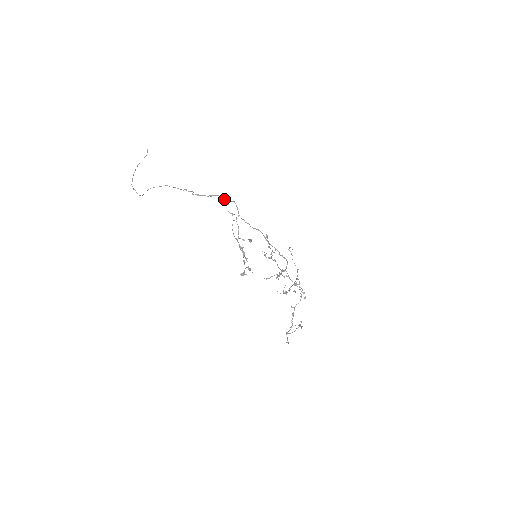
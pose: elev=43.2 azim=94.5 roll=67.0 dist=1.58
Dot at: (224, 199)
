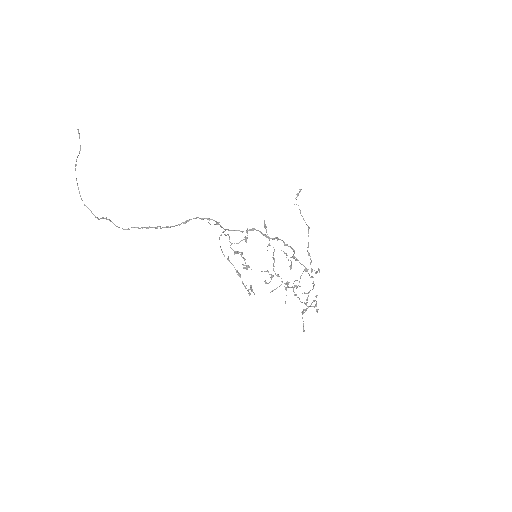
Dot at: (201, 219)
